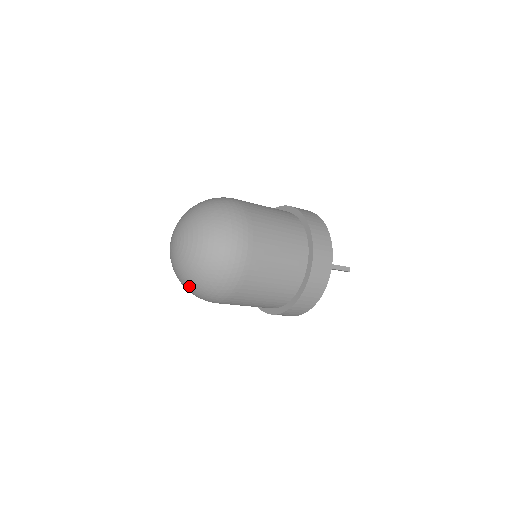
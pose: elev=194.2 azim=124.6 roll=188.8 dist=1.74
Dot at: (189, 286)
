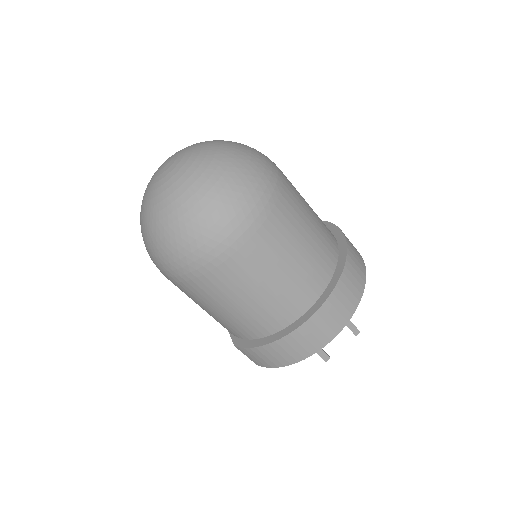
Dot at: (198, 197)
